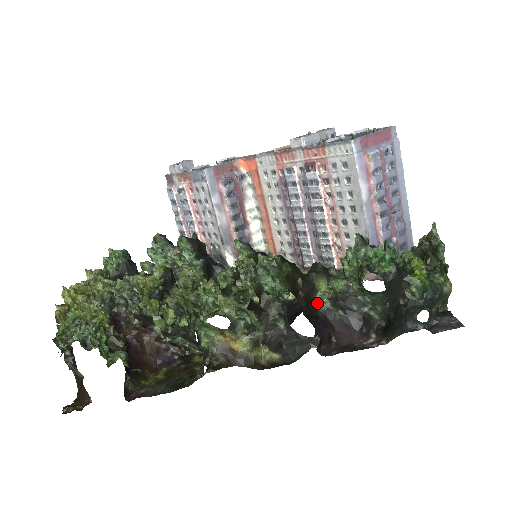
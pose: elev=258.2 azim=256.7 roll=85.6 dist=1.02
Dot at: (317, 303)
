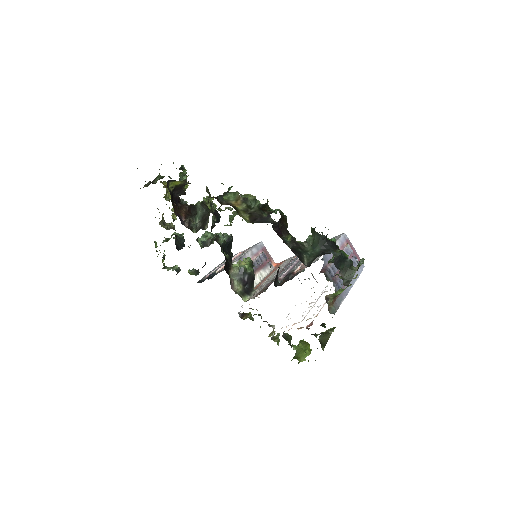
Dot at: (283, 238)
